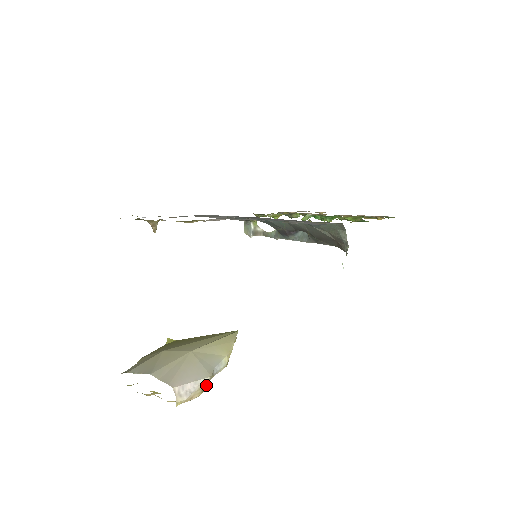
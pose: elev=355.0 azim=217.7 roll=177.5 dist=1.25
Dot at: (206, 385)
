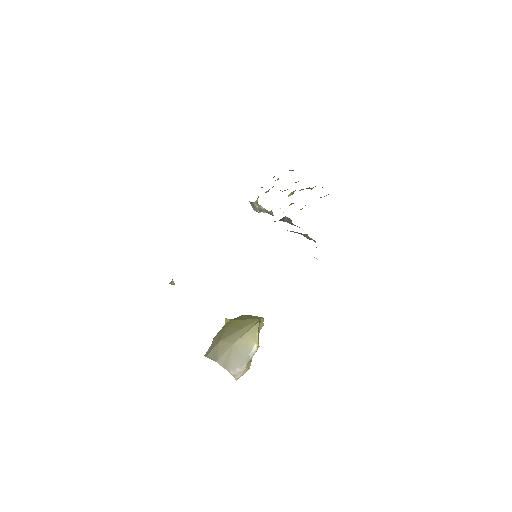
Dot at: (250, 362)
